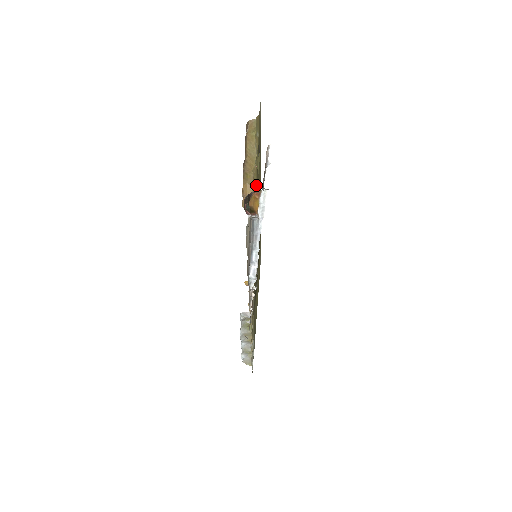
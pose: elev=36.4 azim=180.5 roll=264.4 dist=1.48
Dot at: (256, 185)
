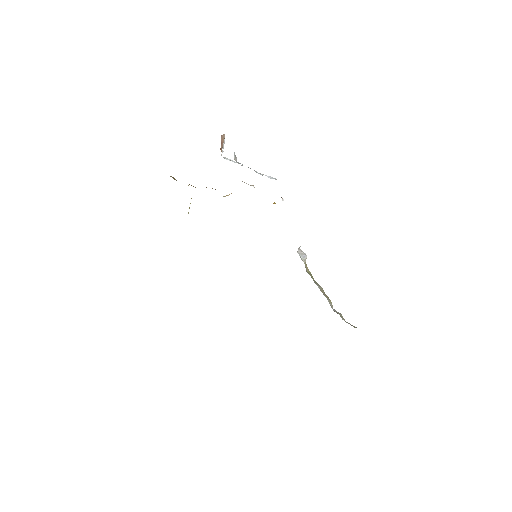
Dot at: occluded
